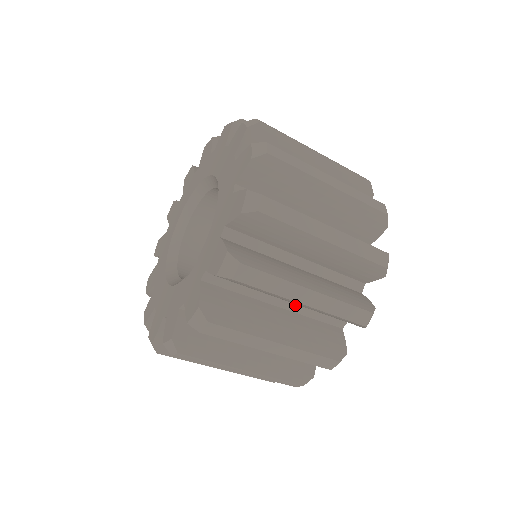
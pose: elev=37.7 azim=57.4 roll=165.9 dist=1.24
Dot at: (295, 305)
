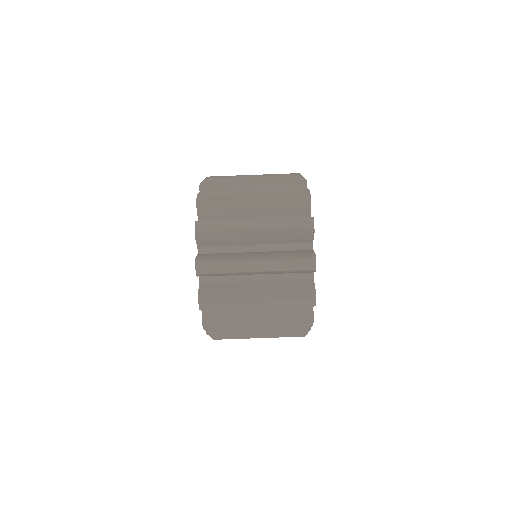
Dot at: occluded
